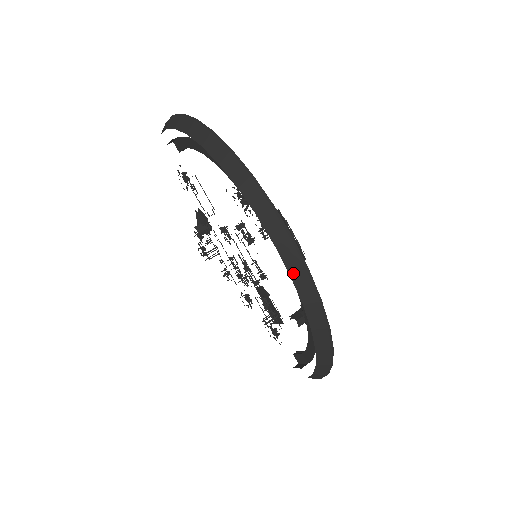
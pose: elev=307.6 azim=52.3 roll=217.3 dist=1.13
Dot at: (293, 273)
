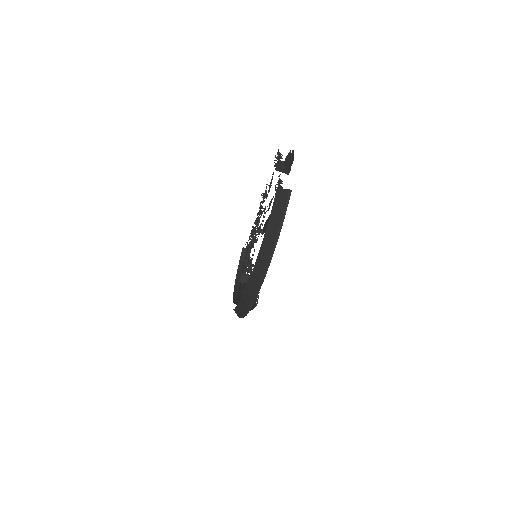
Dot at: occluded
